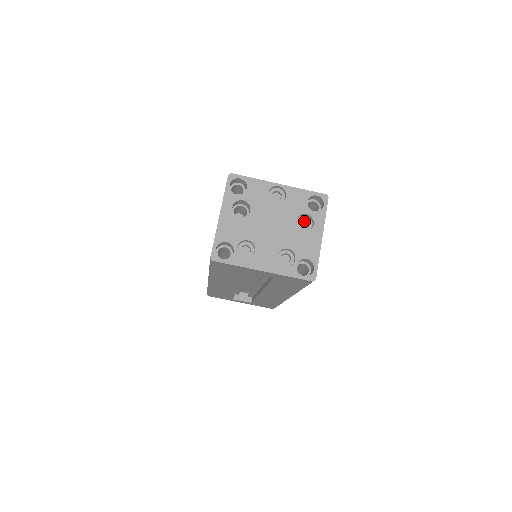
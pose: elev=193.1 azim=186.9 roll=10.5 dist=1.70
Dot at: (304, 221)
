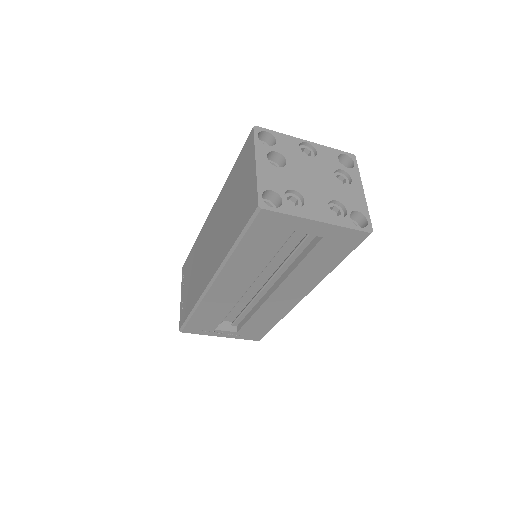
Dot at: (338, 179)
